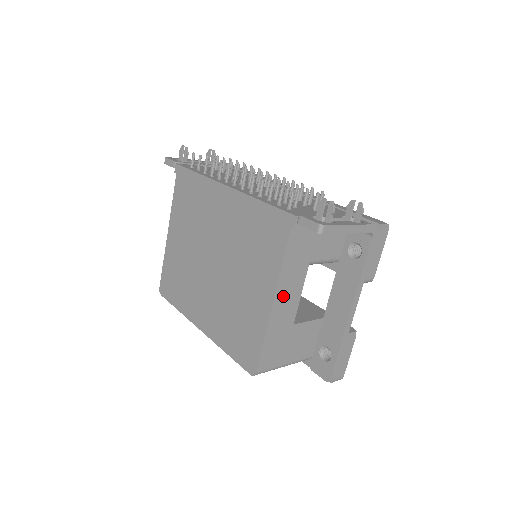
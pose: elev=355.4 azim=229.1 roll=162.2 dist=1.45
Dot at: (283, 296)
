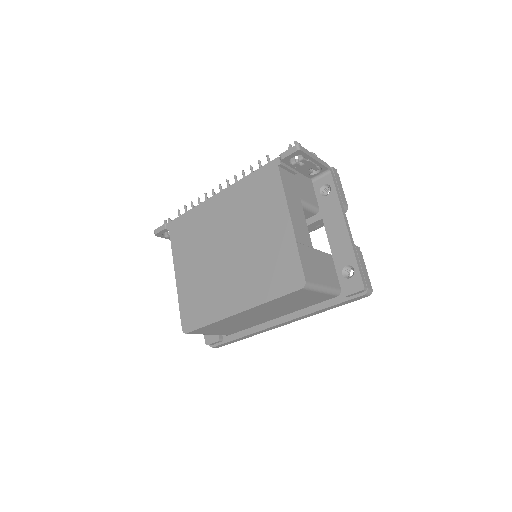
Dot at: (295, 218)
